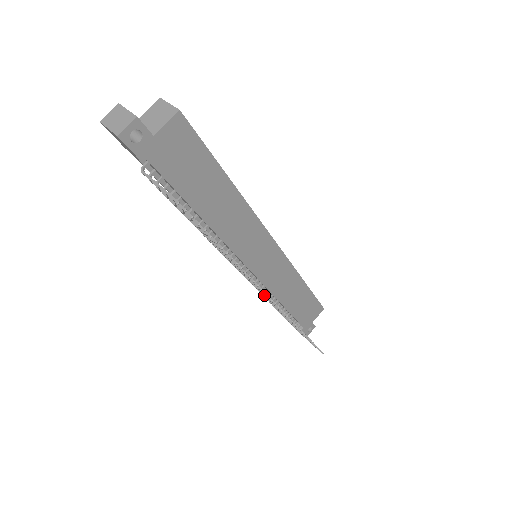
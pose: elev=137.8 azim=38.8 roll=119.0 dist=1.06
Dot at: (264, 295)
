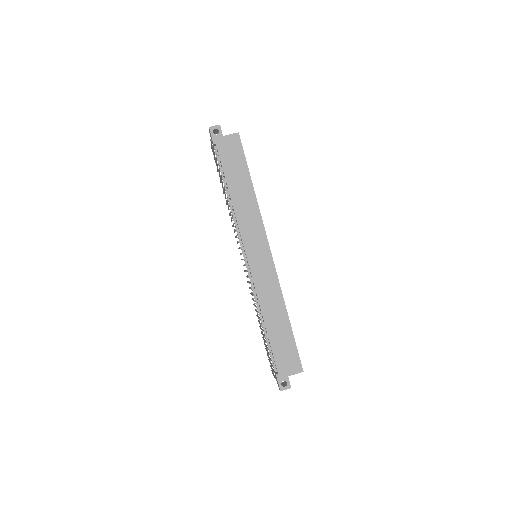
Dot at: occluded
